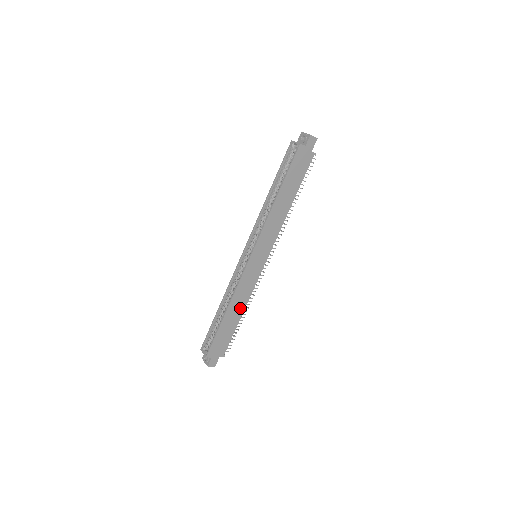
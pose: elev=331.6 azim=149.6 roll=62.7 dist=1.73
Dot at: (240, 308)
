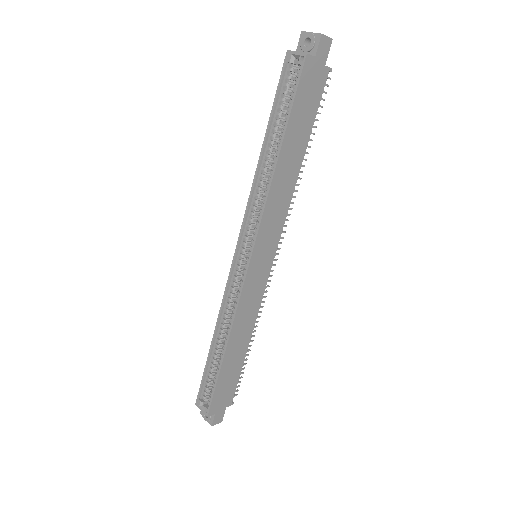
Dot at: (245, 337)
